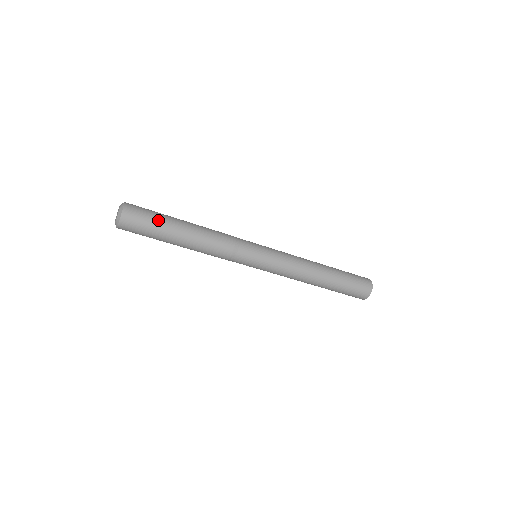
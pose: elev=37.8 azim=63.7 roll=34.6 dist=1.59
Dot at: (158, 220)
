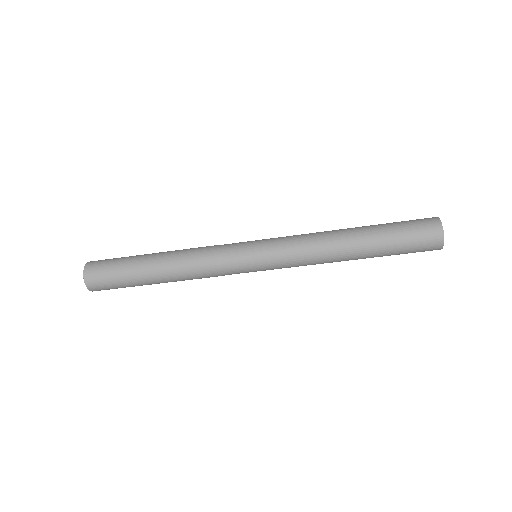
Dot at: (122, 272)
